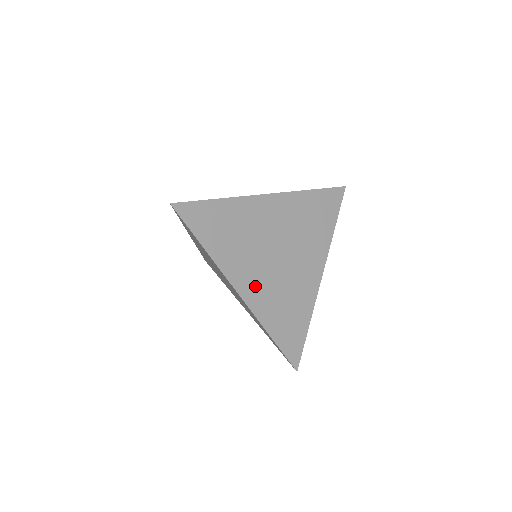
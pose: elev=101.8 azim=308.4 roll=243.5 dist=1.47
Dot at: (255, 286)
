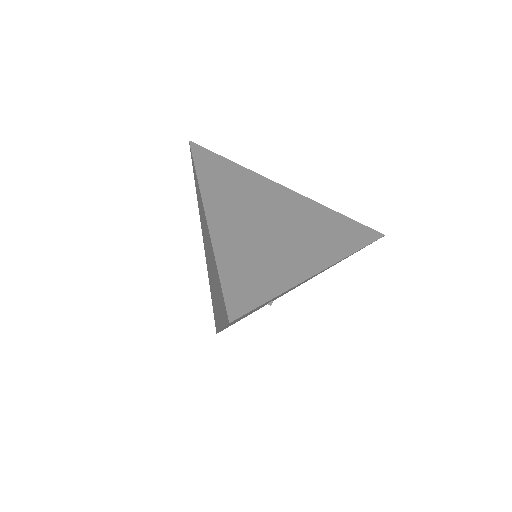
Dot at: (229, 223)
